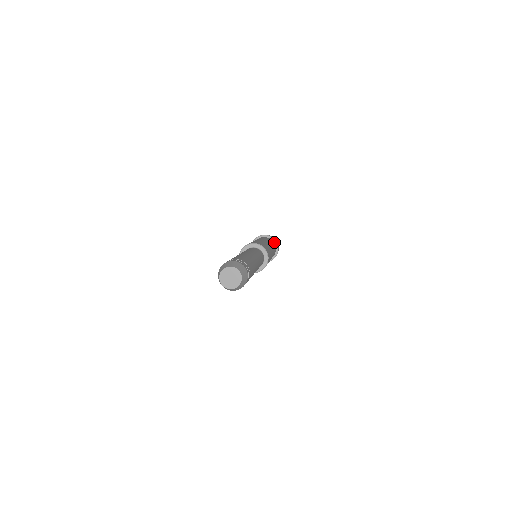
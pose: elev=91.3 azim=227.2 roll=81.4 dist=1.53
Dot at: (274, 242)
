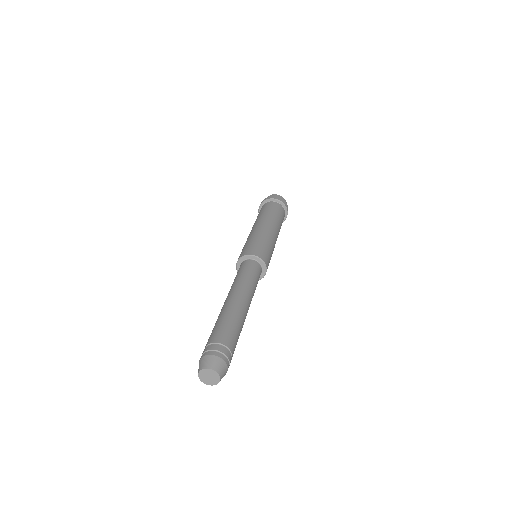
Dot at: (279, 203)
